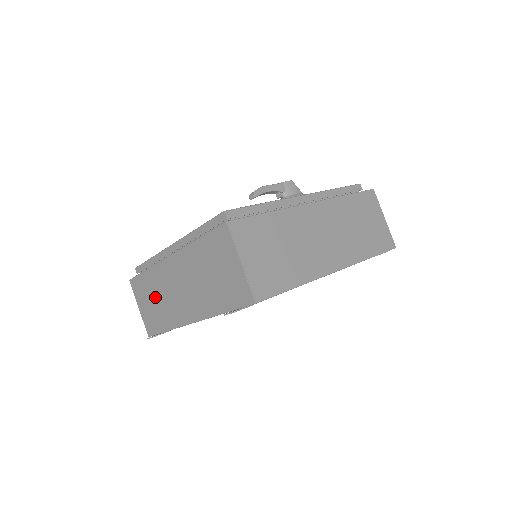
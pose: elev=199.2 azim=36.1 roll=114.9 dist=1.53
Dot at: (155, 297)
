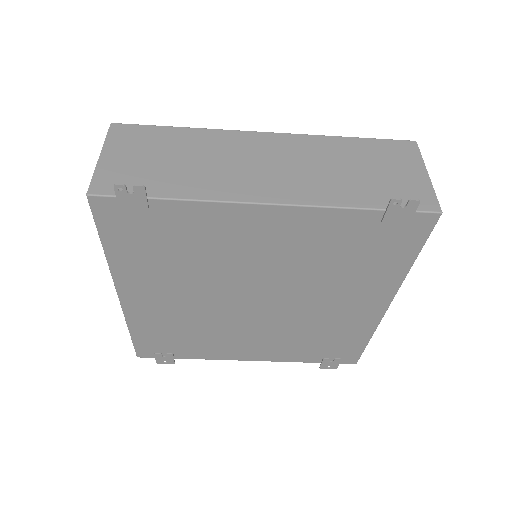
Dot at: (180, 156)
